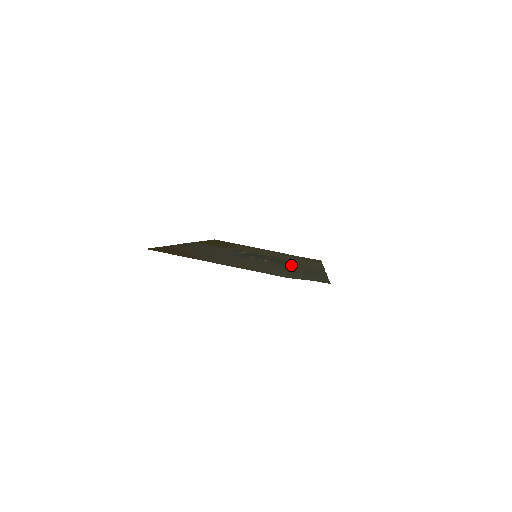
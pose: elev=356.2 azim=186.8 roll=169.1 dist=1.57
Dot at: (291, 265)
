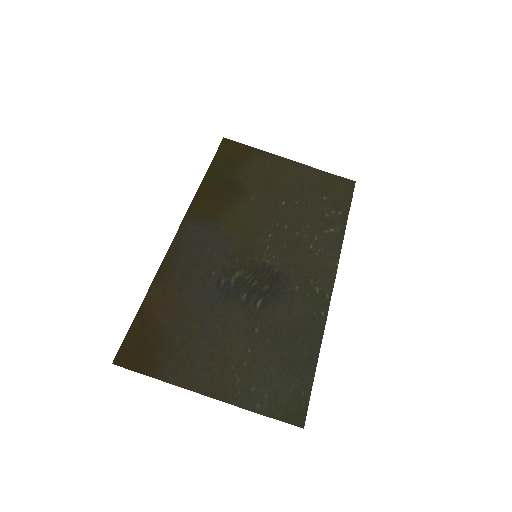
Dot at: (290, 297)
